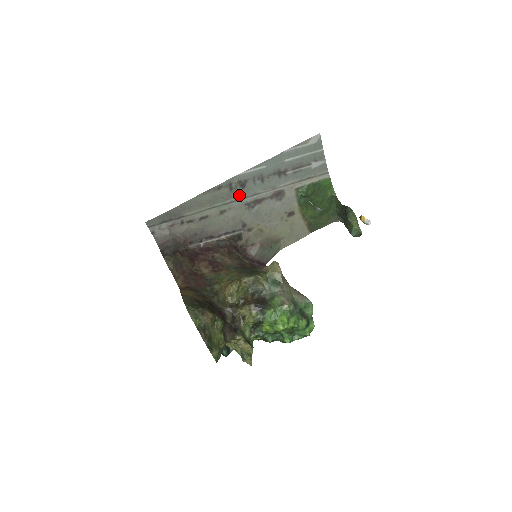
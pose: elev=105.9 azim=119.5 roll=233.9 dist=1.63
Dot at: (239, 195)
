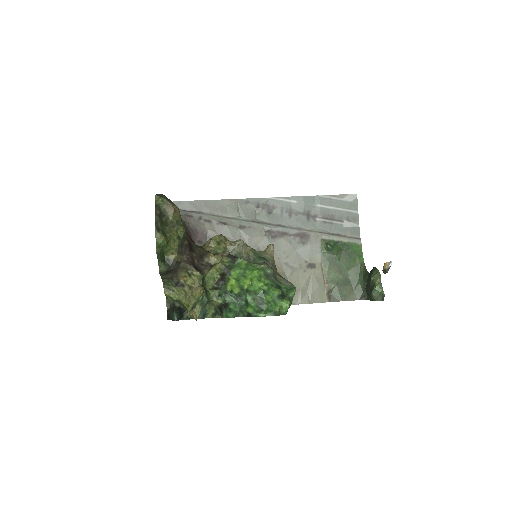
Dot at: (263, 219)
